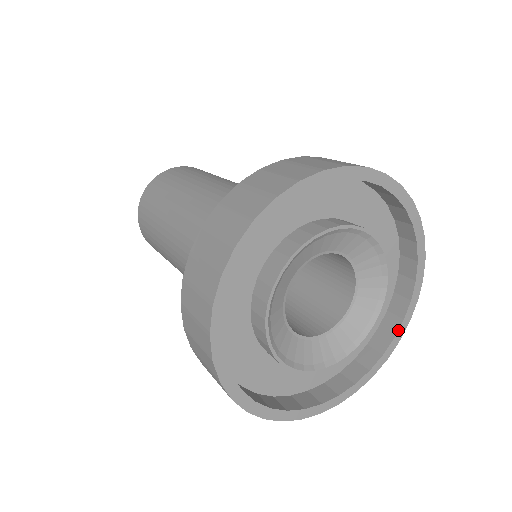
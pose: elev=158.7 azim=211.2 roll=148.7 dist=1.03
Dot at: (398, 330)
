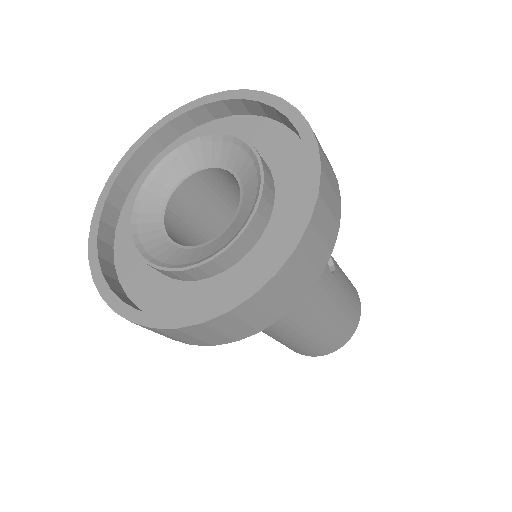
Dot at: (255, 276)
